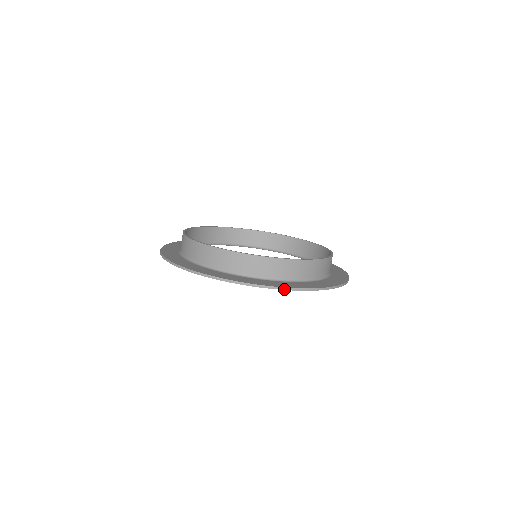
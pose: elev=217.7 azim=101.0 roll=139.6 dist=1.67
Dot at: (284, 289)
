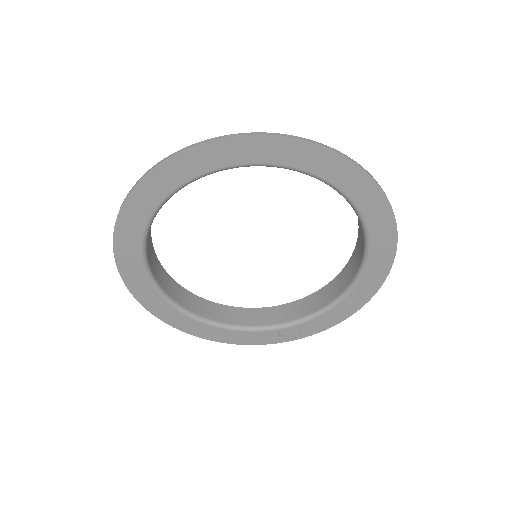
Dot at: (223, 137)
